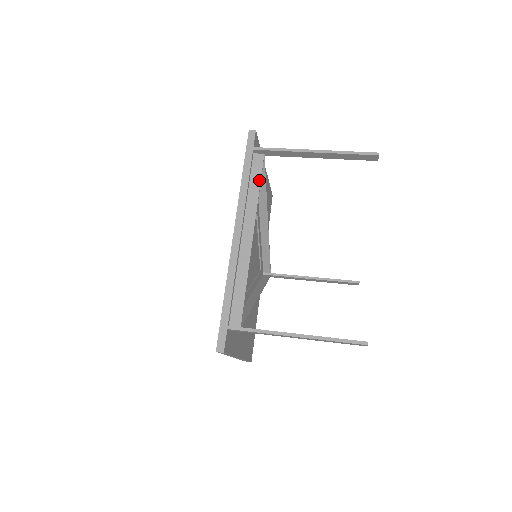
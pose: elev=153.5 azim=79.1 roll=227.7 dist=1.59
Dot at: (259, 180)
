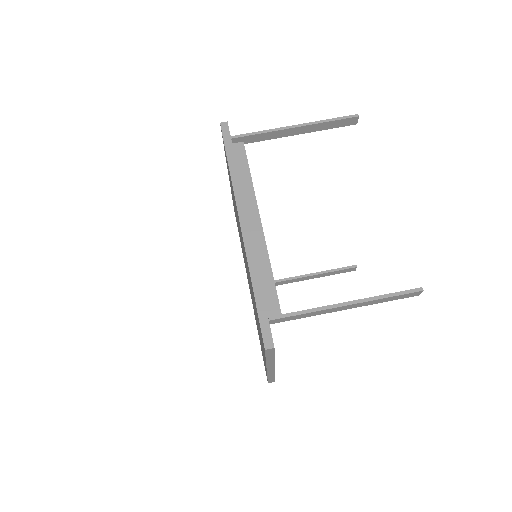
Dot at: (247, 167)
